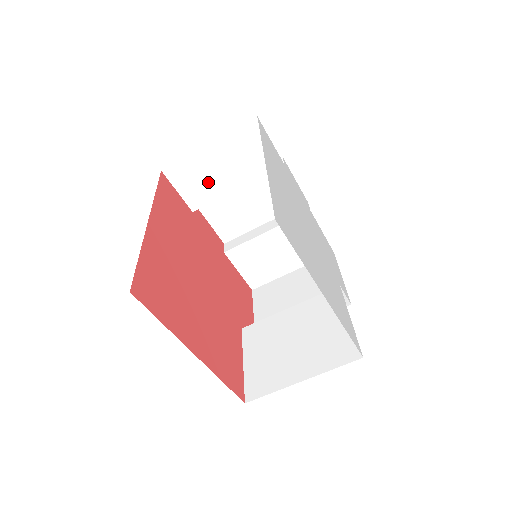
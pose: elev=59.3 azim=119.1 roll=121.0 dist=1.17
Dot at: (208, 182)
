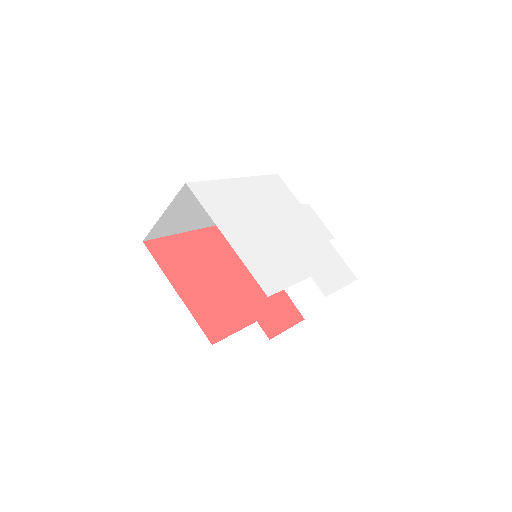
Dot at: occluded
